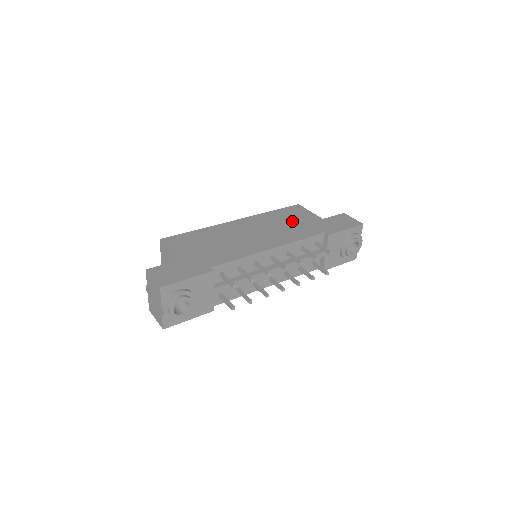
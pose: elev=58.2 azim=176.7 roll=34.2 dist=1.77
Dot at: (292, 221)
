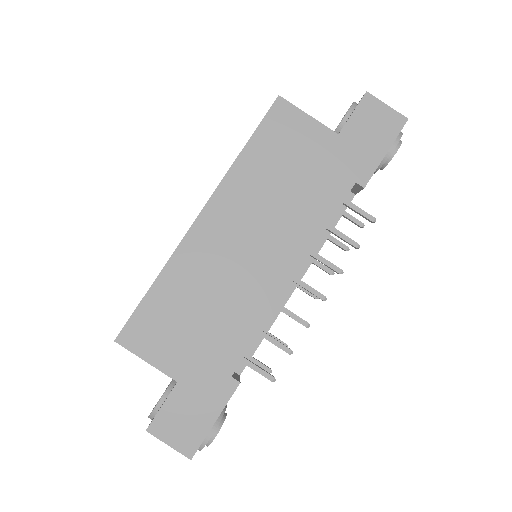
Dot at: (292, 170)
